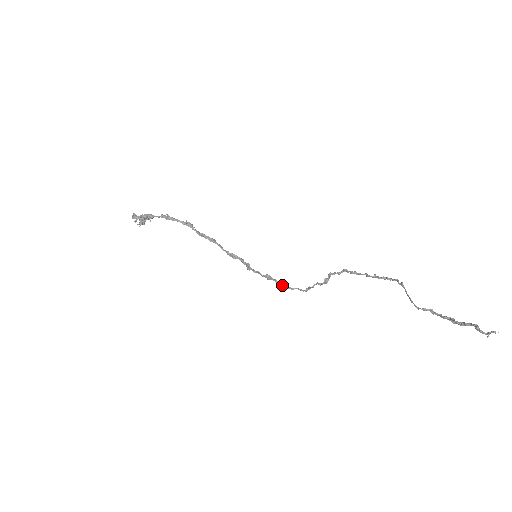
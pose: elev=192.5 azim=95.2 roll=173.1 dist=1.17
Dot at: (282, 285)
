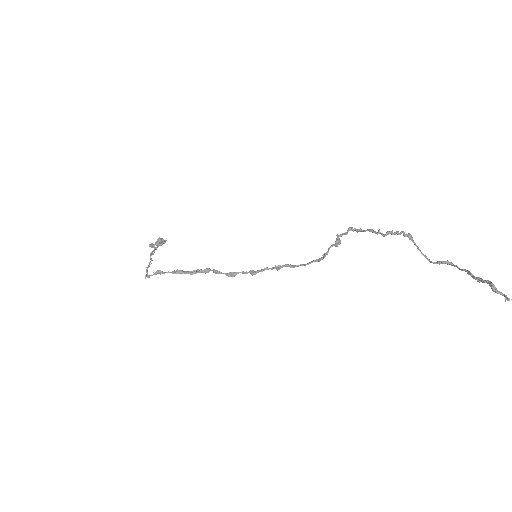
Dot at: occluded
